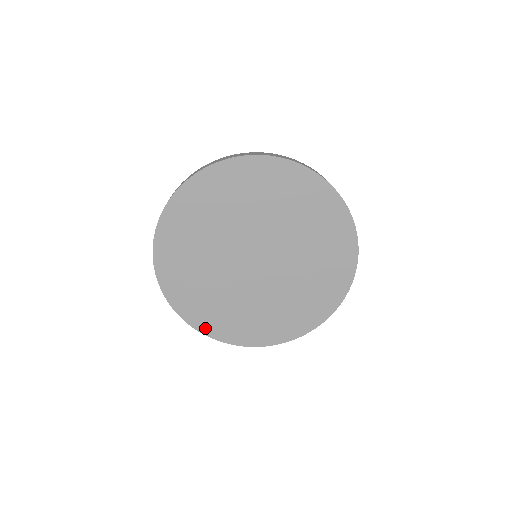
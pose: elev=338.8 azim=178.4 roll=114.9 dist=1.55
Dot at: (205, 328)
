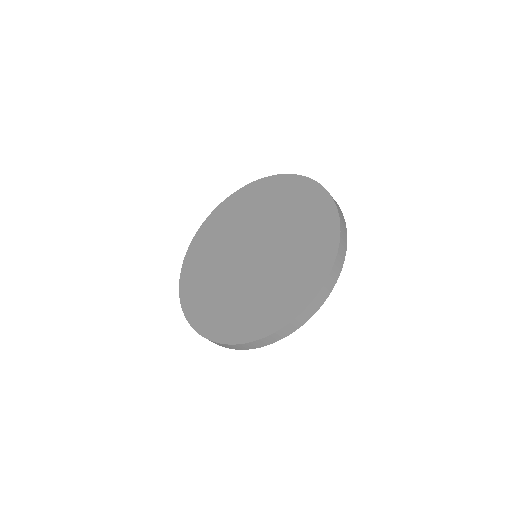
Dot at: (201, 327)
